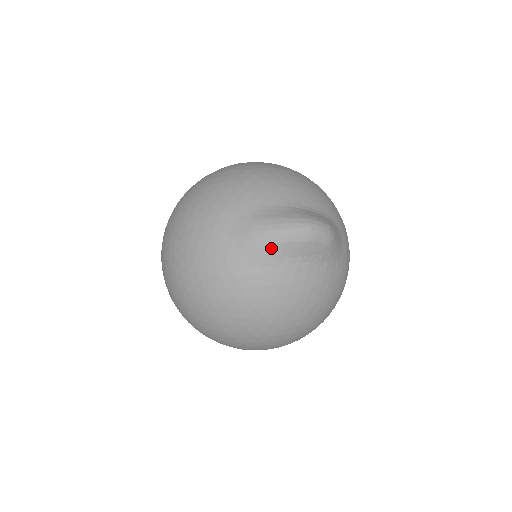
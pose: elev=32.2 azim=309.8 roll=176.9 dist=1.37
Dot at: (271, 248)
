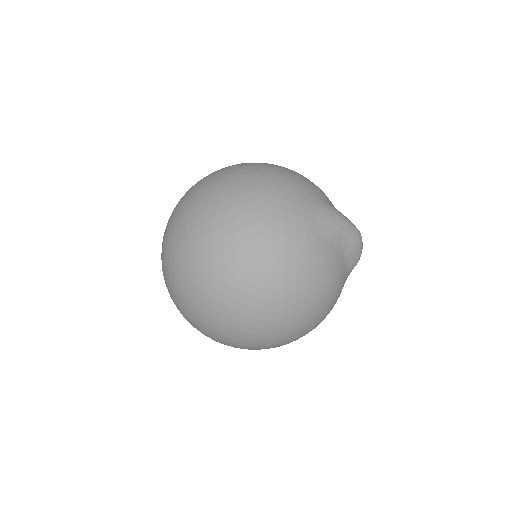
Dot at: (339, 231)
